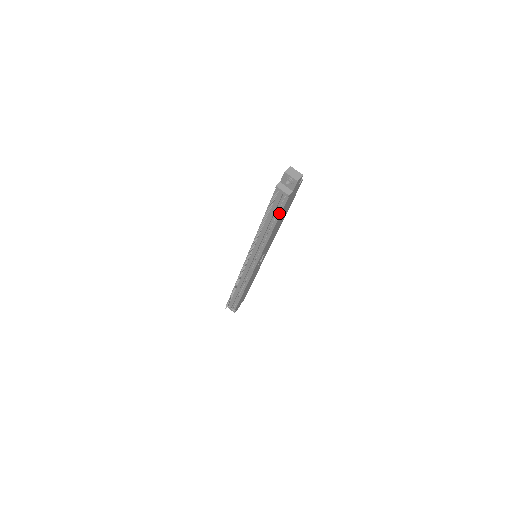
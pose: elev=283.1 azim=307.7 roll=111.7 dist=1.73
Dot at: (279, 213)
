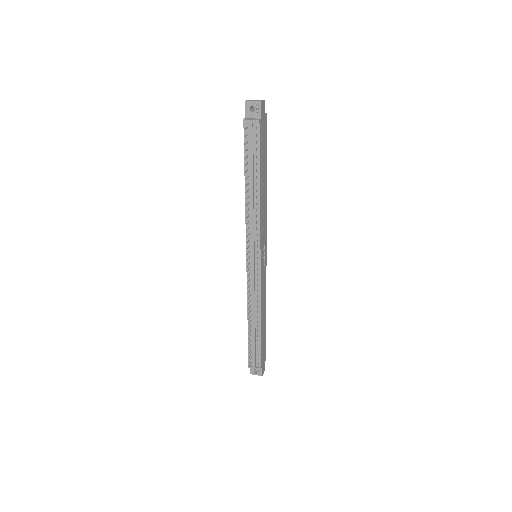
Dot at: (258, 156)
